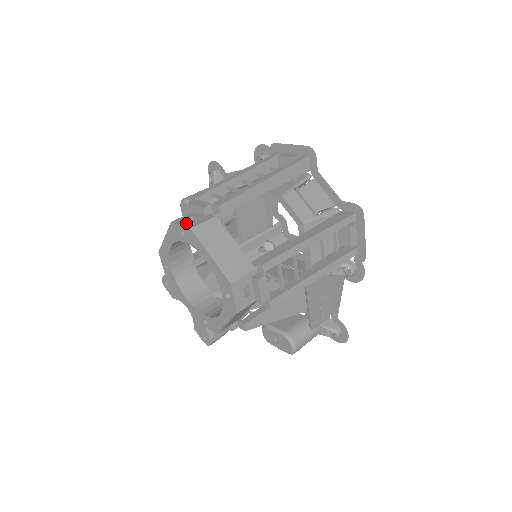
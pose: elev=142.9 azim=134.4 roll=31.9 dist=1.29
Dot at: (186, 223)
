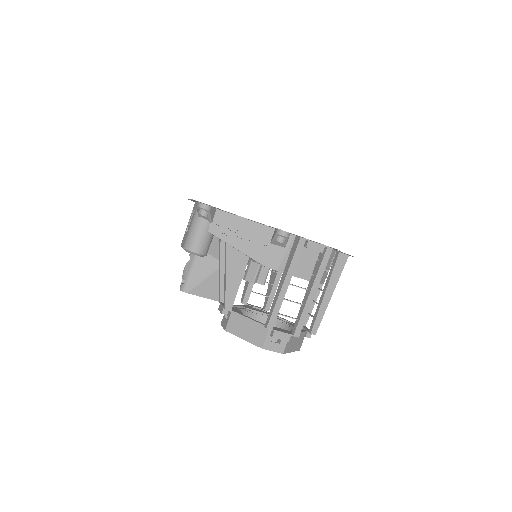
Dot at: (275, 348)
